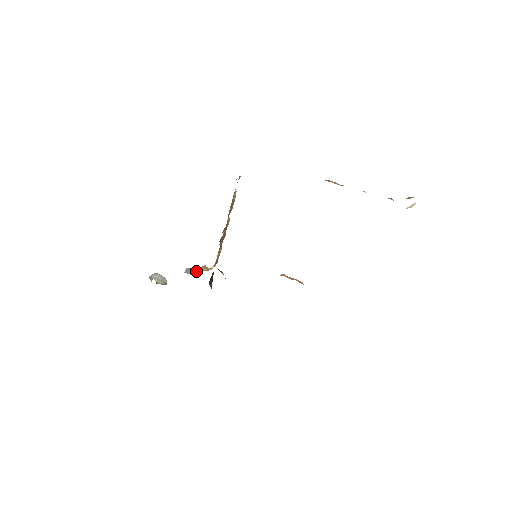
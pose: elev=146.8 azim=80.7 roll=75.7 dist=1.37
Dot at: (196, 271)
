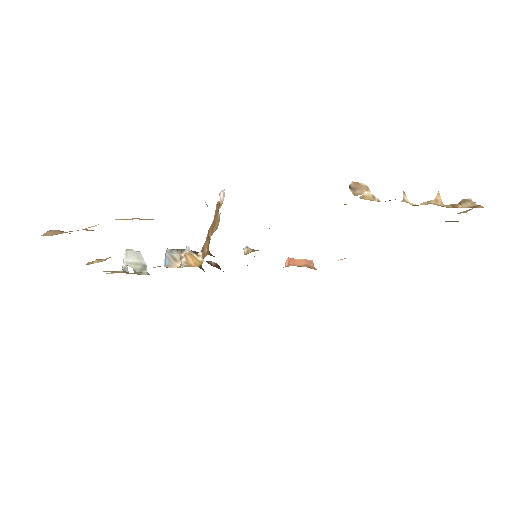
Dot at: (180, 258)
